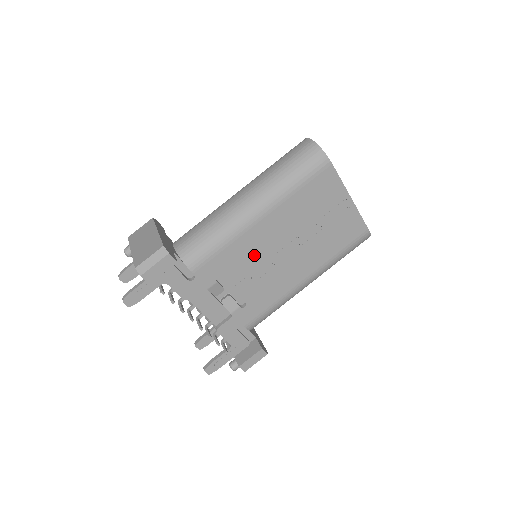
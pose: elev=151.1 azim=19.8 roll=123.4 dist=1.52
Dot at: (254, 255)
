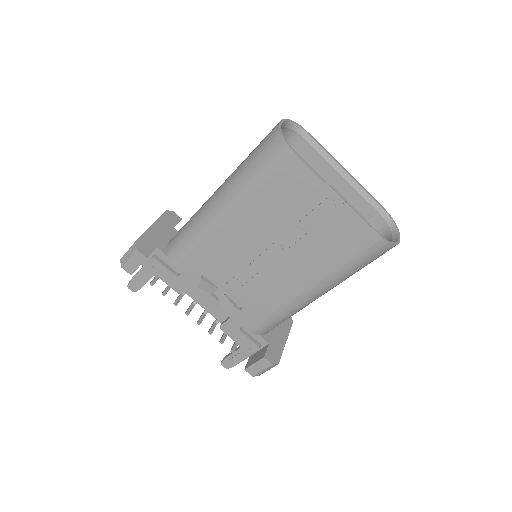
Dot at: (233, 257)
